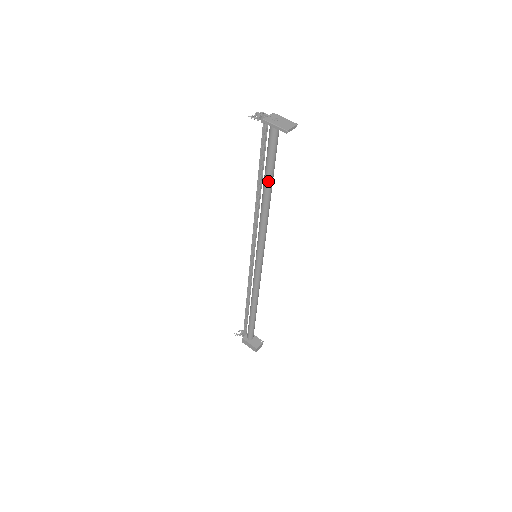
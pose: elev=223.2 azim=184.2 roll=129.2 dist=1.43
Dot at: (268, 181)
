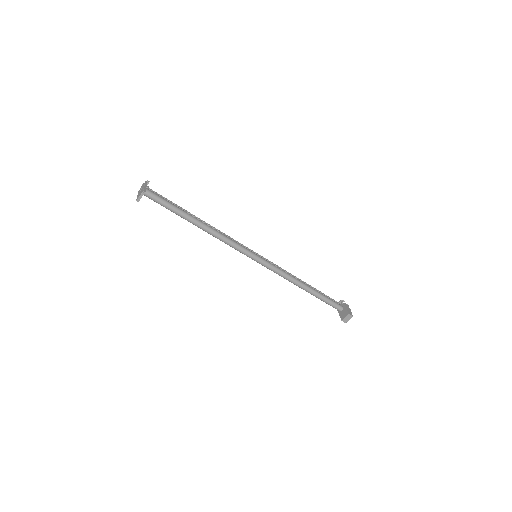
Dot at: occluded
